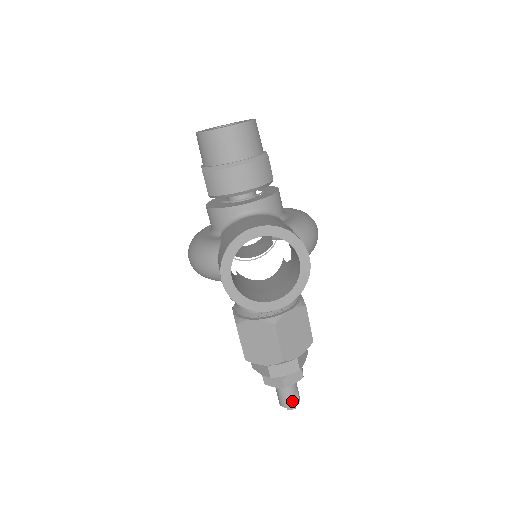
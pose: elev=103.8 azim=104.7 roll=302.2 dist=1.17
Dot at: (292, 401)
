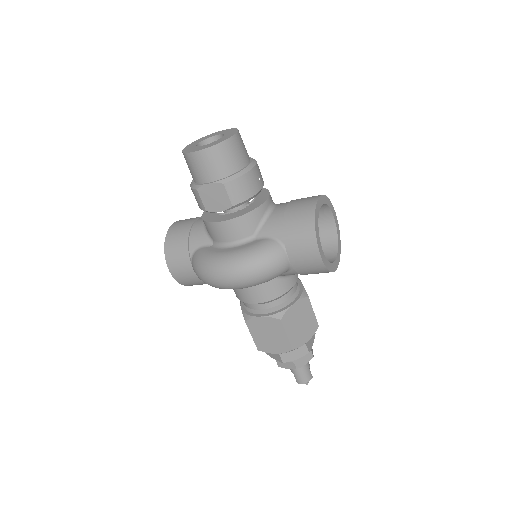
Dot at: (310, 371)
